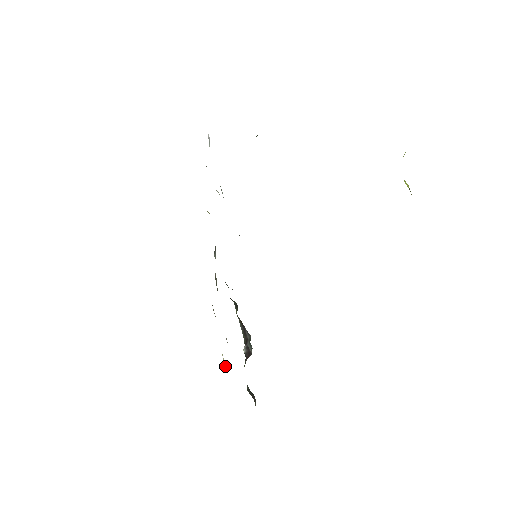
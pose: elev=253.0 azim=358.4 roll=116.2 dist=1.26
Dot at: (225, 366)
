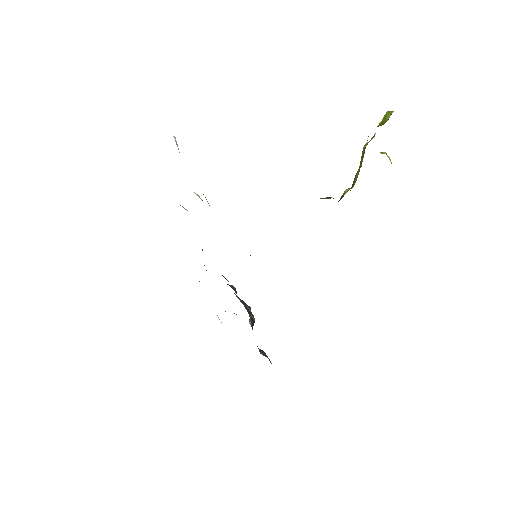
Dot at: occluded
